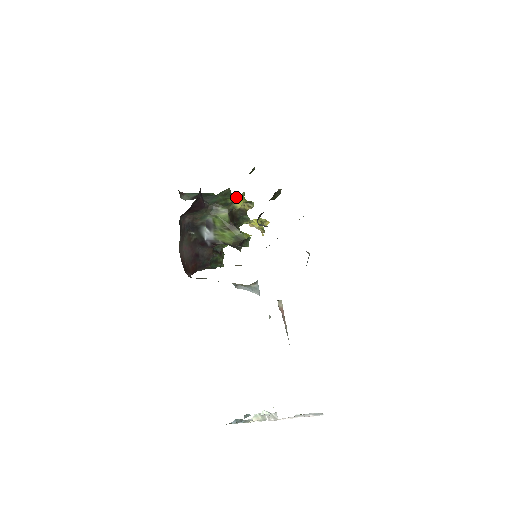
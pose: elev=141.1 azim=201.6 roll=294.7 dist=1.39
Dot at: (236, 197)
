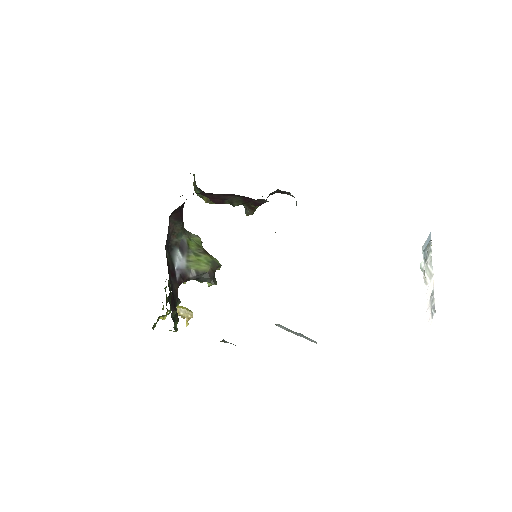
Dot at: occluded
